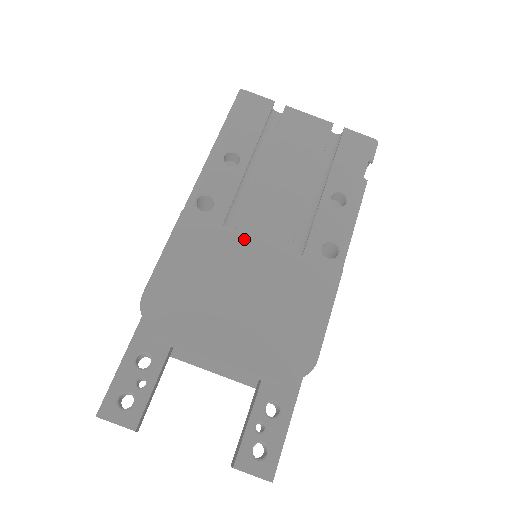
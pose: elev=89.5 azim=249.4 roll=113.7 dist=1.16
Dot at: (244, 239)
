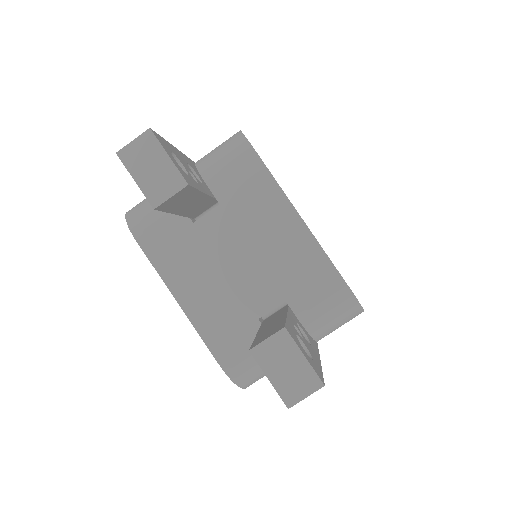
Dot at: occluded
